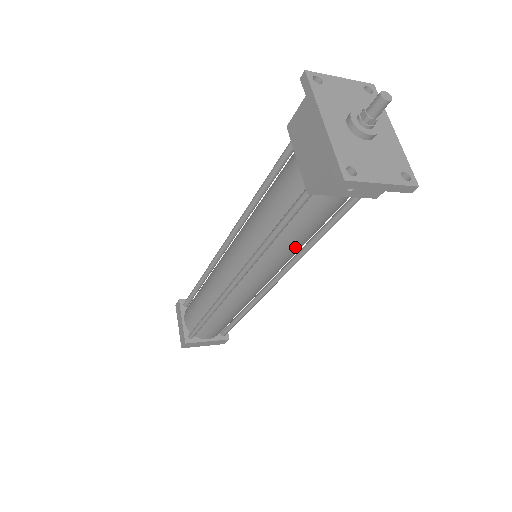
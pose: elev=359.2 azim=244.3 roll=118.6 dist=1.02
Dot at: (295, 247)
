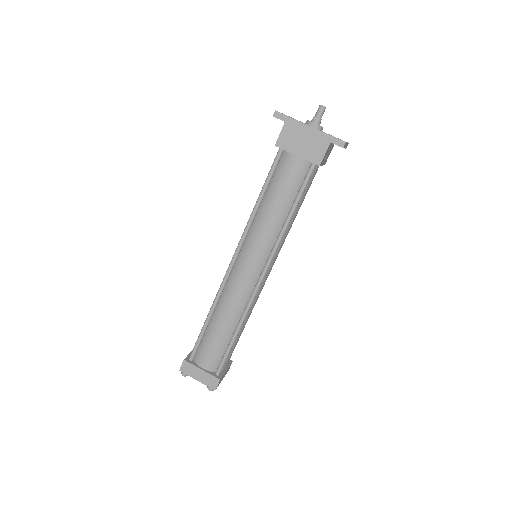
Dot at: occluded
